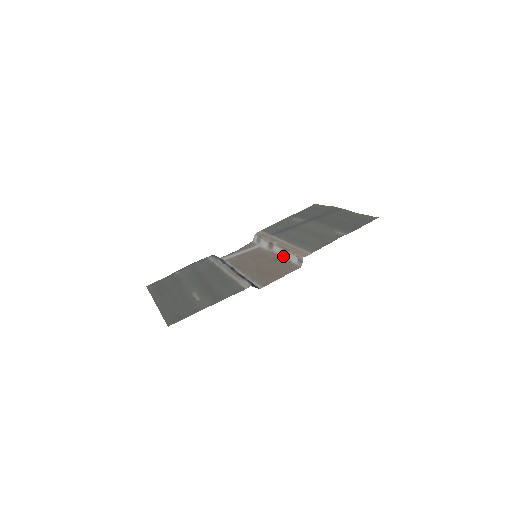
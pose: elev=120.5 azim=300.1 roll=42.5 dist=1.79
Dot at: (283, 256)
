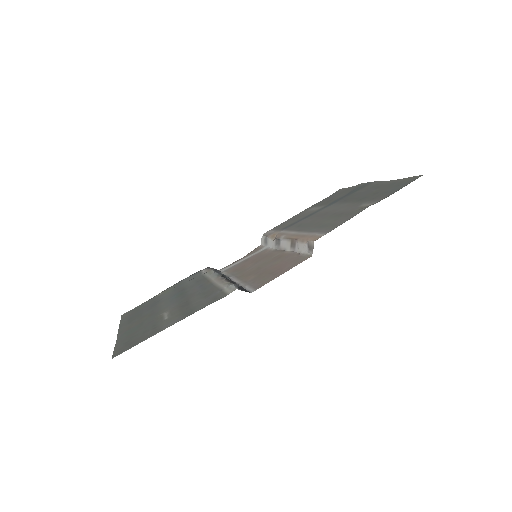
Dot at: (291, 250)
